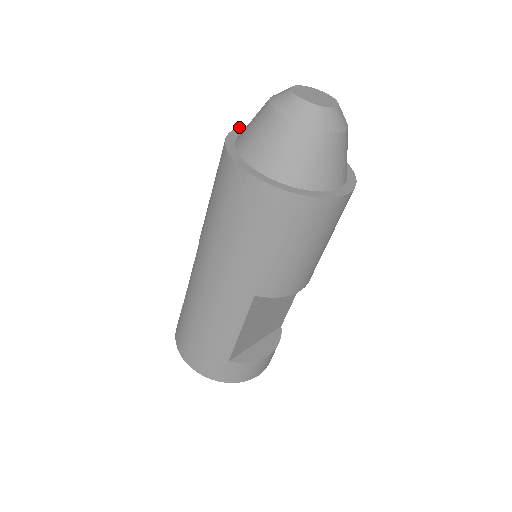
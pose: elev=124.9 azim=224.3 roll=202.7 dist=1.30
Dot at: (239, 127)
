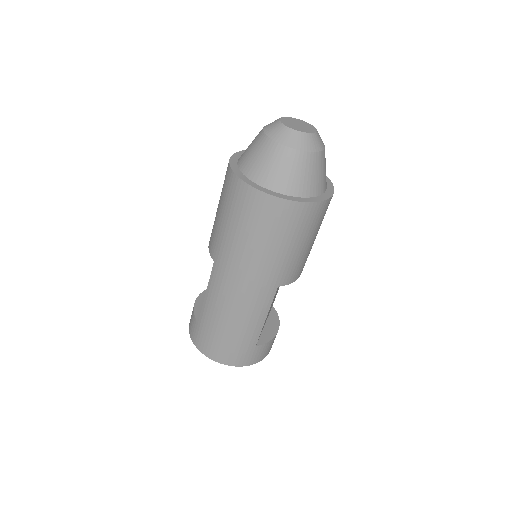
Dot at: (230, 157)
